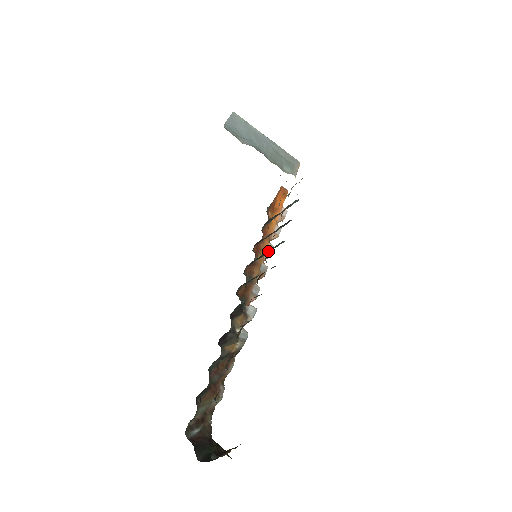
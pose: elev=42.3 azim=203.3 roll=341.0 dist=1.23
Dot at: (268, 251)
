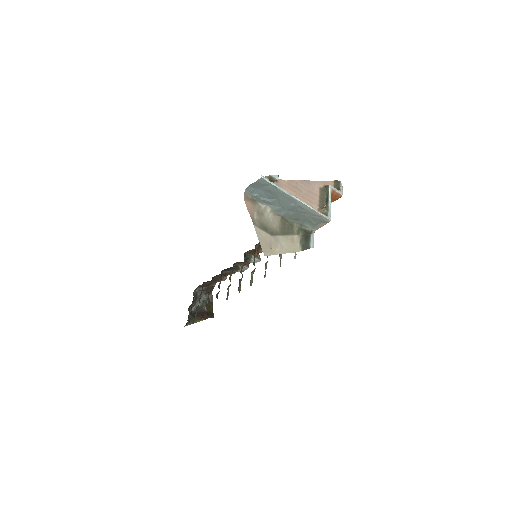
Dot at: occluded
